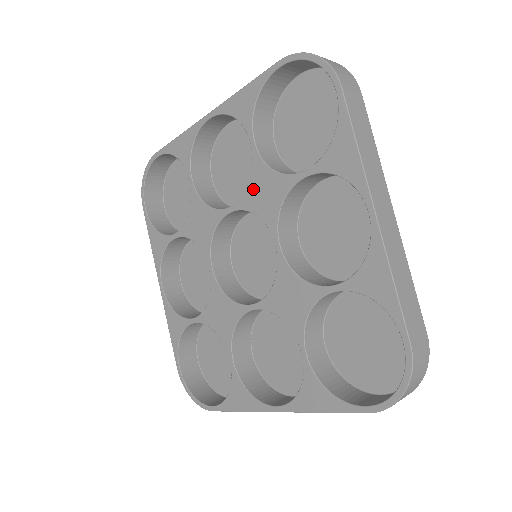
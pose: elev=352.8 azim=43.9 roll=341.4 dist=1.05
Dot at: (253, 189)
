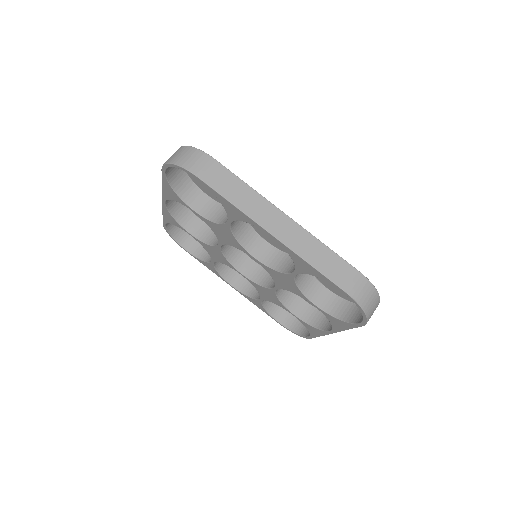
Dot at: (278, 275)
